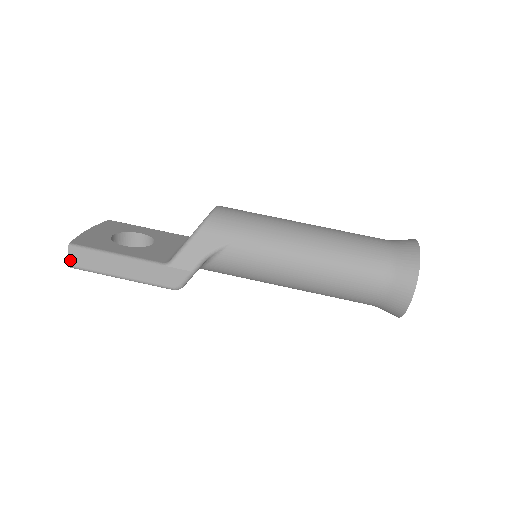
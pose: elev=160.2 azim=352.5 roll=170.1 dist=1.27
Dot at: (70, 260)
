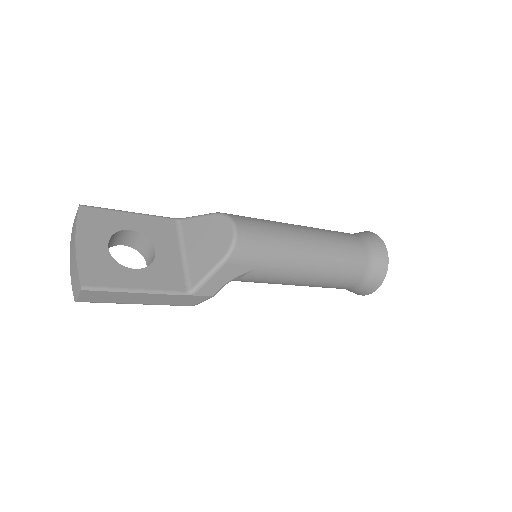
Dot at: (80, 299)
